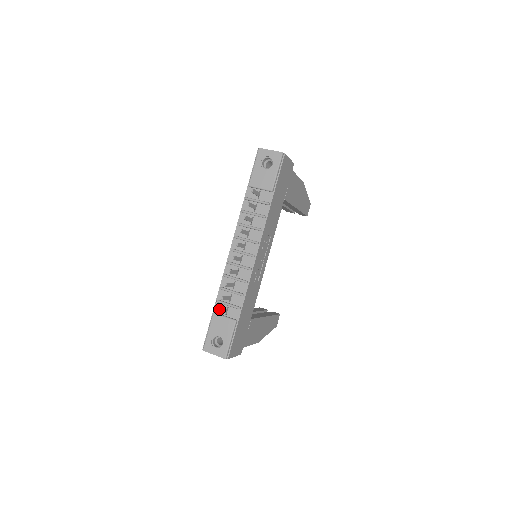
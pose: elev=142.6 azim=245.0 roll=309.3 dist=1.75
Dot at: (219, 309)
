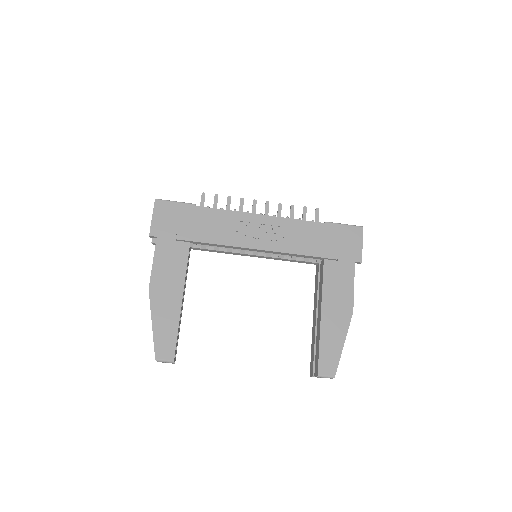
Dot at: occluded
